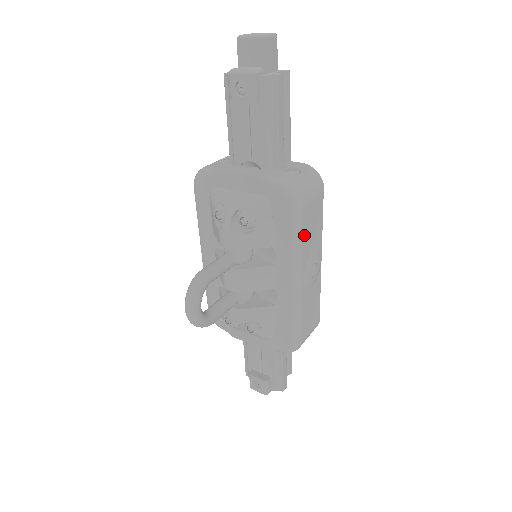
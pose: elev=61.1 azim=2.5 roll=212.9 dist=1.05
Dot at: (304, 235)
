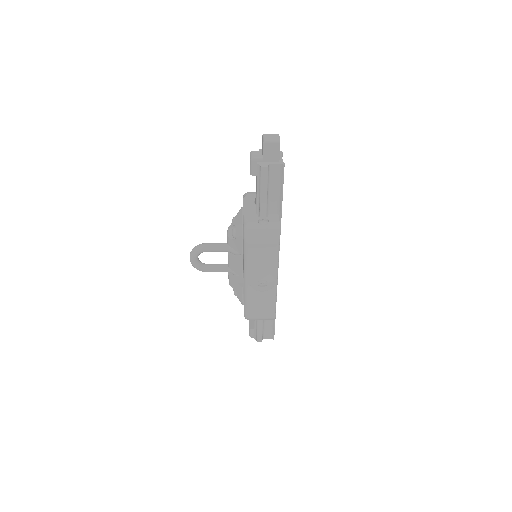
Dot at: (251, 259)
